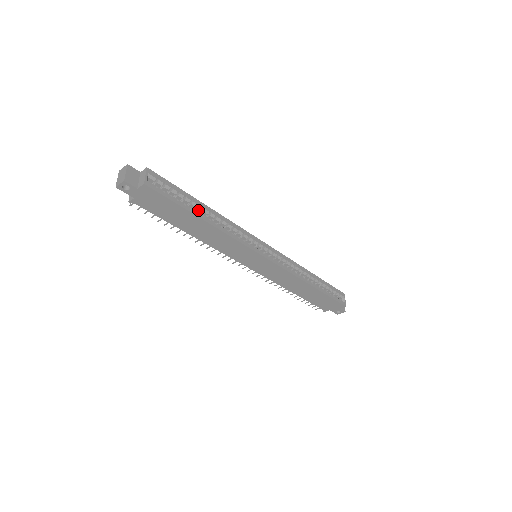
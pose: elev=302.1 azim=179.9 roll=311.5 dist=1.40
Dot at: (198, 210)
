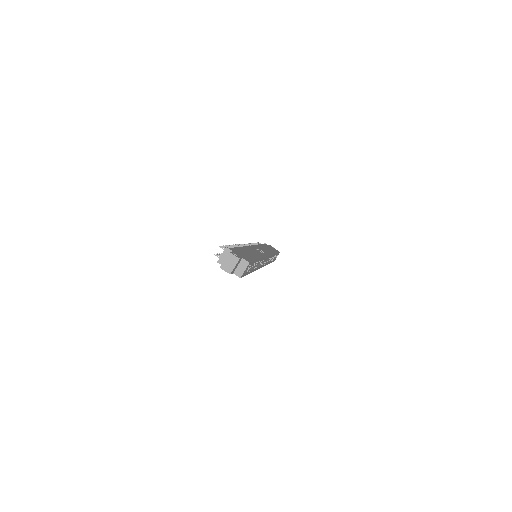
Dot at: occluded
